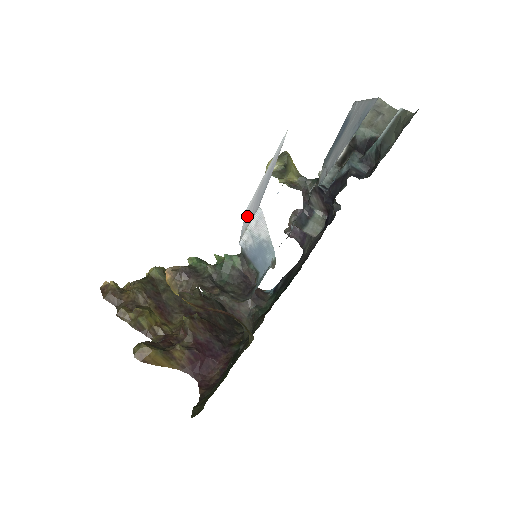
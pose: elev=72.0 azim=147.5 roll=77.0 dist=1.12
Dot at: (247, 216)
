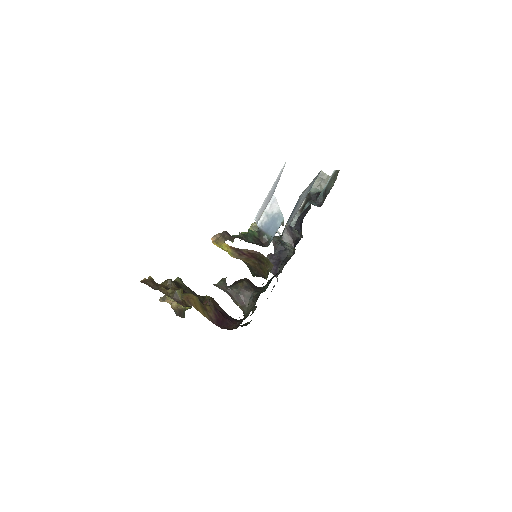
Dot at: (260, 213)
